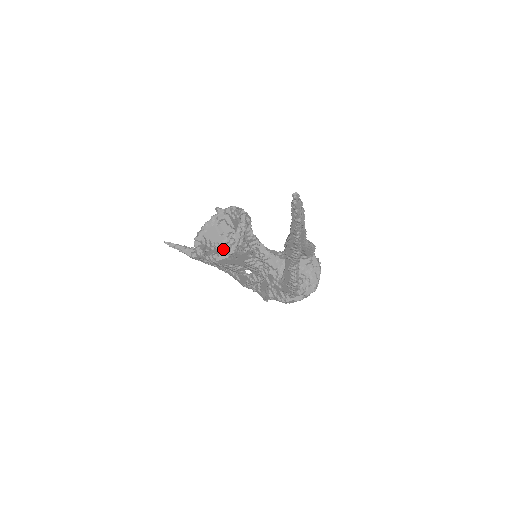
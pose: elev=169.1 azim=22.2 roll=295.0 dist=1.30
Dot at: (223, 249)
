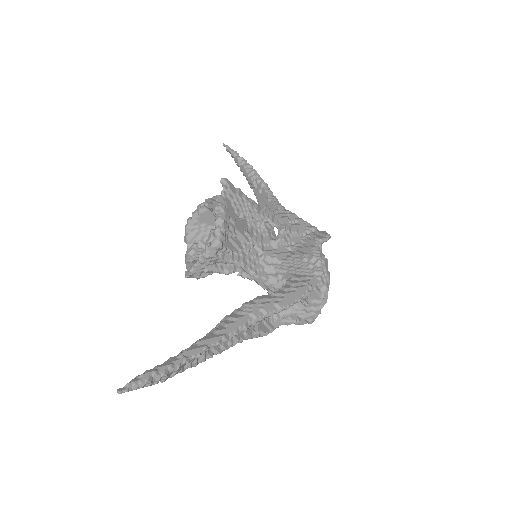
Dot at: occluded
